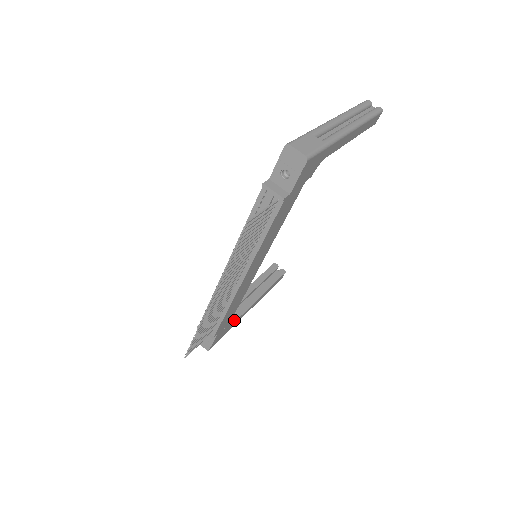
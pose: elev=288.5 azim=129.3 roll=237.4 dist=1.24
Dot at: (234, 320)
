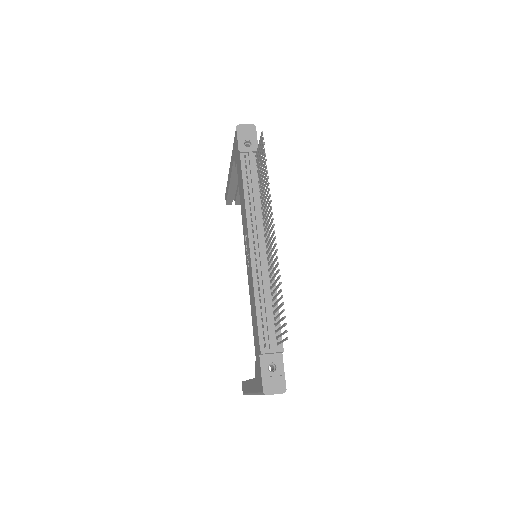
Dot at: occluded
